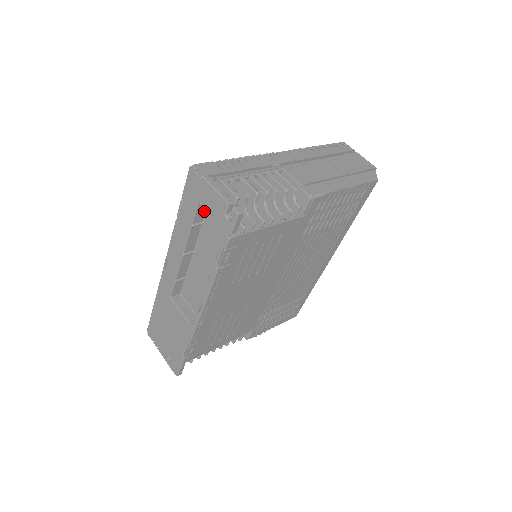
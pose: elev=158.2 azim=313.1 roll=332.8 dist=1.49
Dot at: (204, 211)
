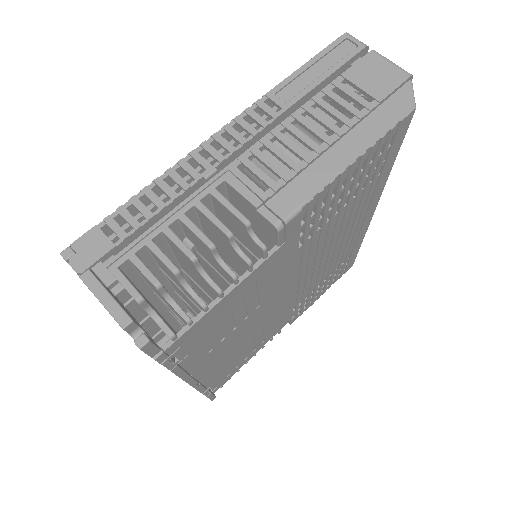
Dot at: occluded
